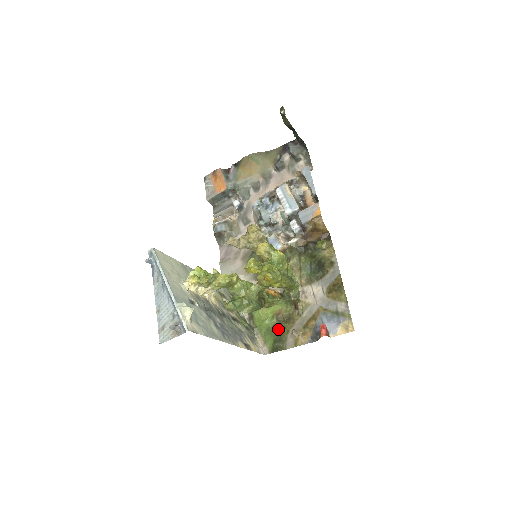
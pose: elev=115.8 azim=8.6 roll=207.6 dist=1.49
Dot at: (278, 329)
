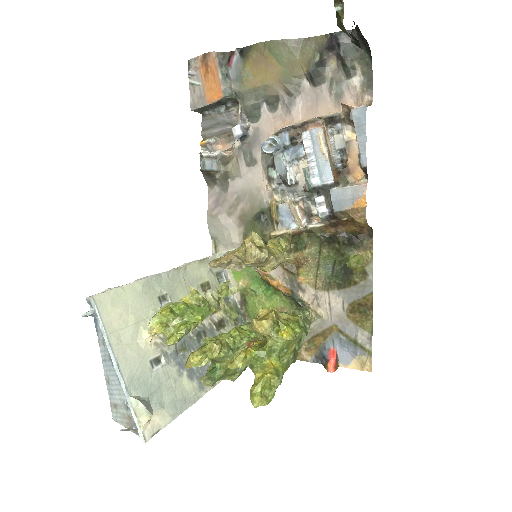
Dot at: occluded
